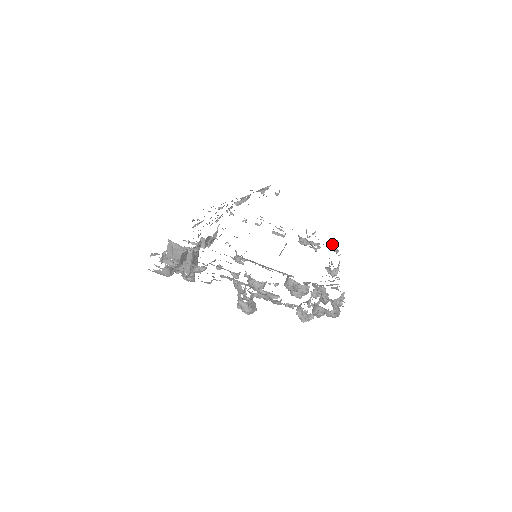
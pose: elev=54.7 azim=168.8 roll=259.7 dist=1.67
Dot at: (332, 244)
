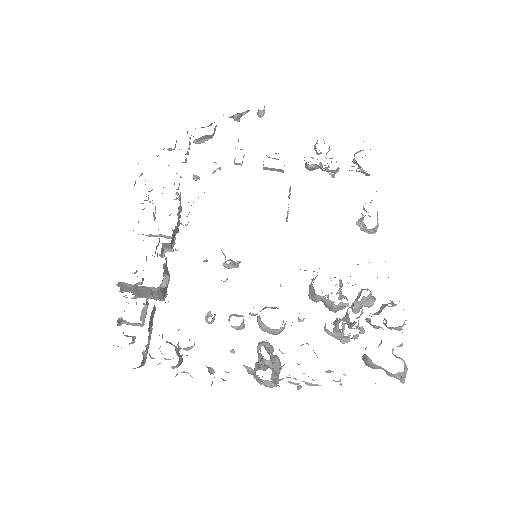
Dot at: (358, 164)
